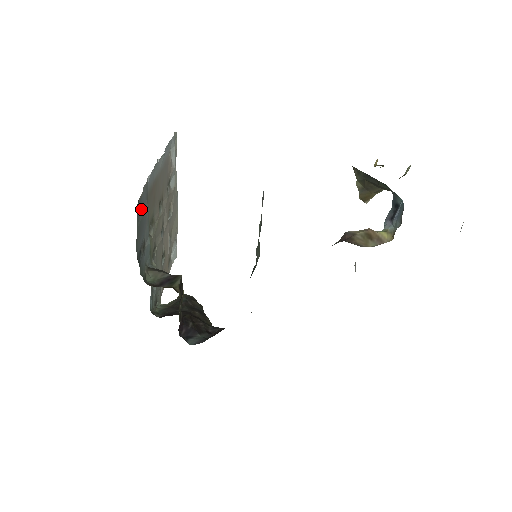
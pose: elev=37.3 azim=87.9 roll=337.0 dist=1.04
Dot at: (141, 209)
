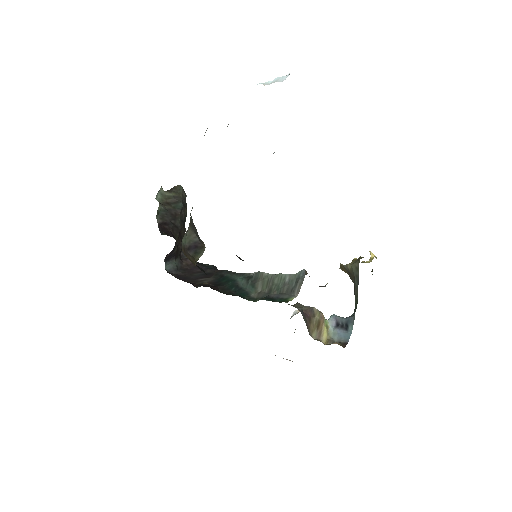
Dot at: occluded
